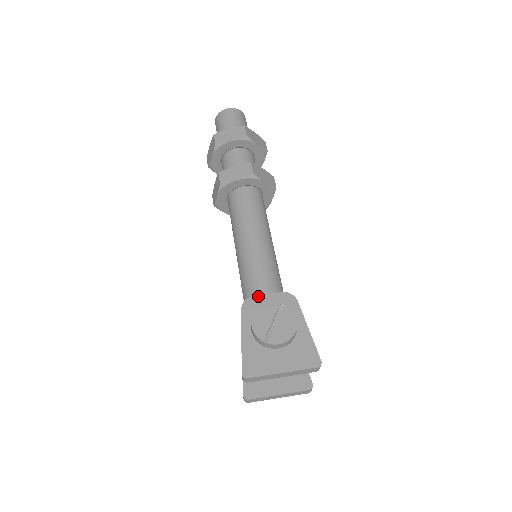
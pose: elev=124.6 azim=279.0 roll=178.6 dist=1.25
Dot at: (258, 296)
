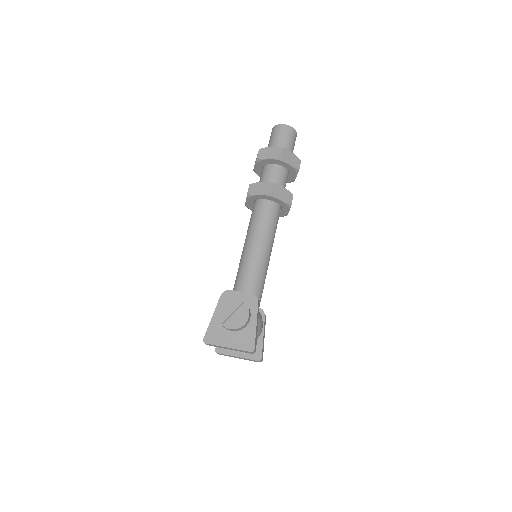
Dot at: (234, 291)
